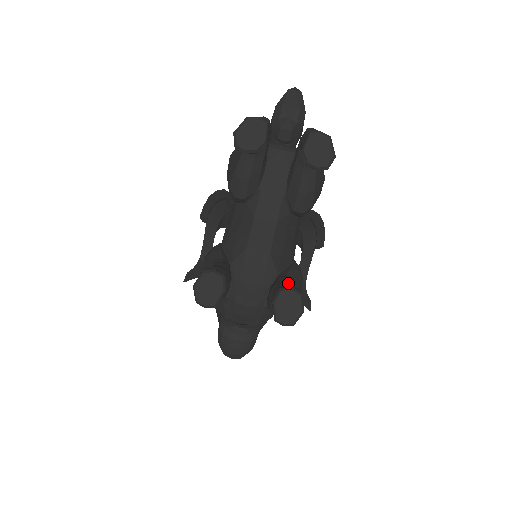
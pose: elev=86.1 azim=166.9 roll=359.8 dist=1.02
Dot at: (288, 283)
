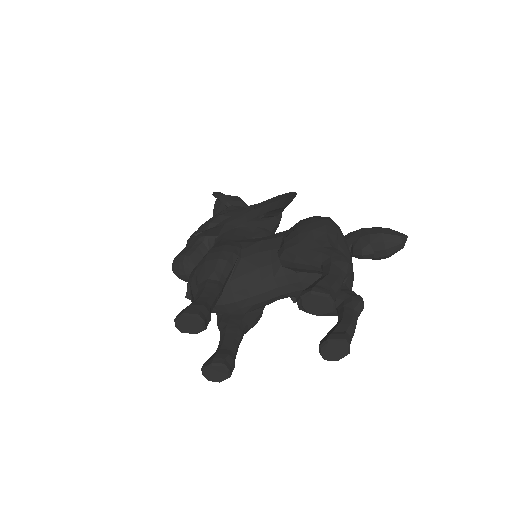
Dot at: (235, 351)
